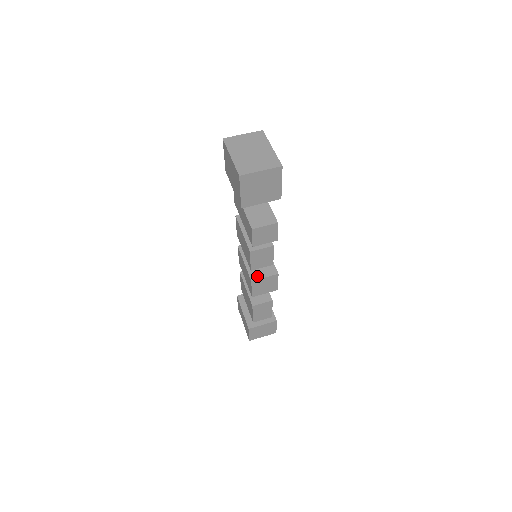
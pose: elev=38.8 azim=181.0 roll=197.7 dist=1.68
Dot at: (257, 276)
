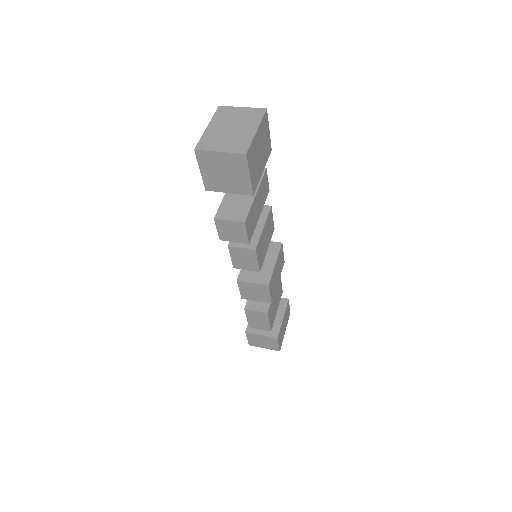
Dot at: (246, 278)
